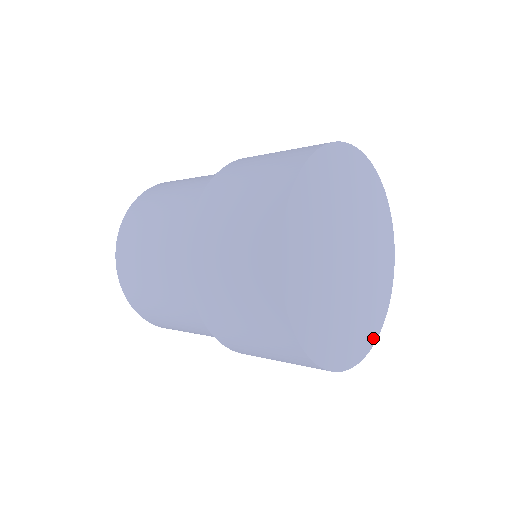
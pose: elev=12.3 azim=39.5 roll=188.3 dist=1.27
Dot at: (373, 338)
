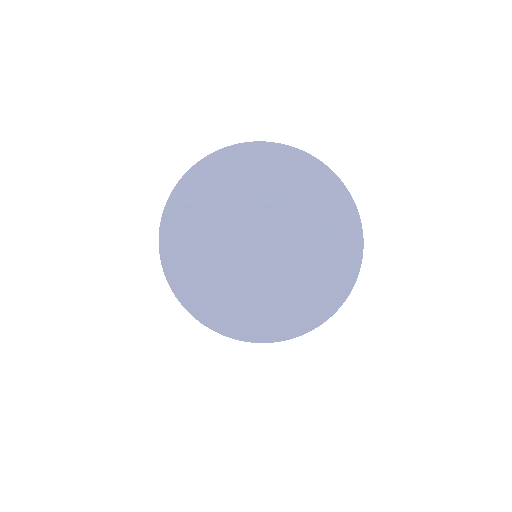
Dot at: (329, 309)
